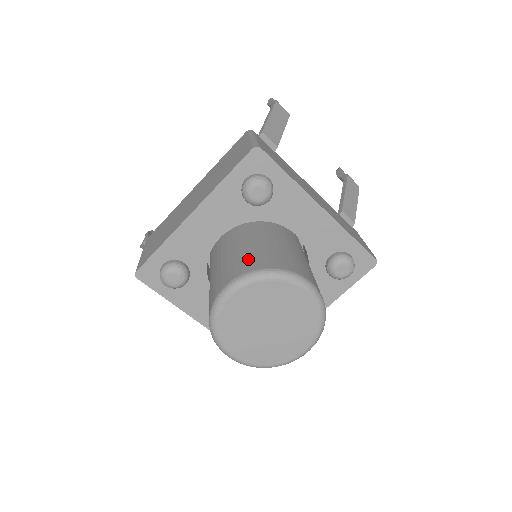
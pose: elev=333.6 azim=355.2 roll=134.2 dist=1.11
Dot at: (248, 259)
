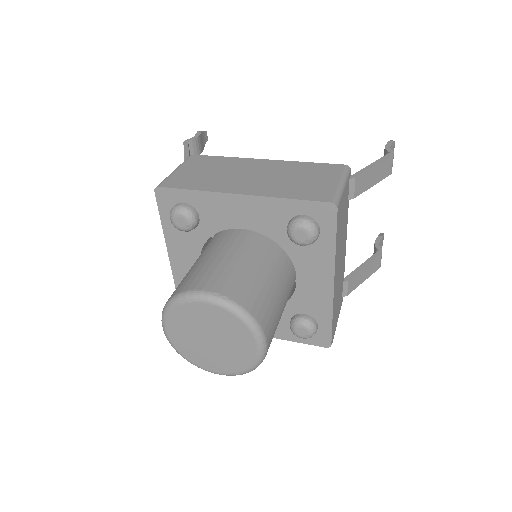
Dot at: (243, 284)
